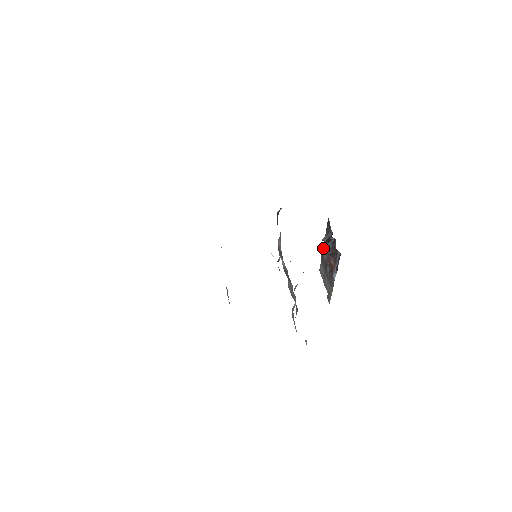
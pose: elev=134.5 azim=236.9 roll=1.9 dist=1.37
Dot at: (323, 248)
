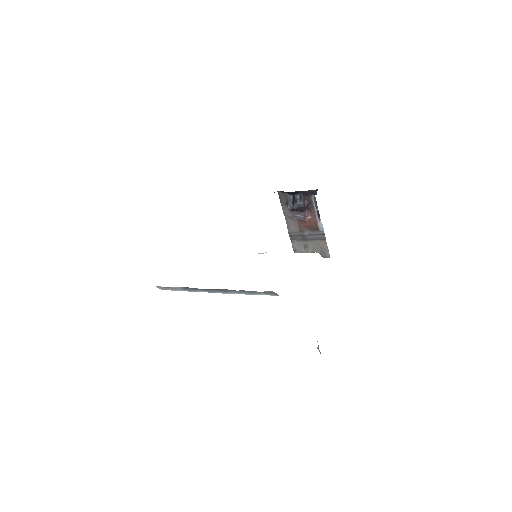
Dot at: (287, 226)
